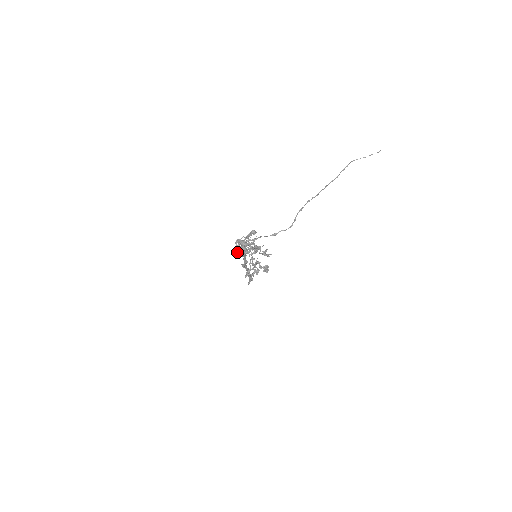
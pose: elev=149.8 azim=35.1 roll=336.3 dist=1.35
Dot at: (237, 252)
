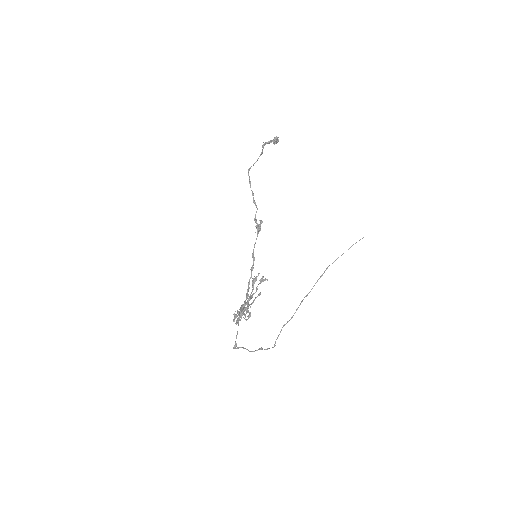
Dot at: (237, 313)
